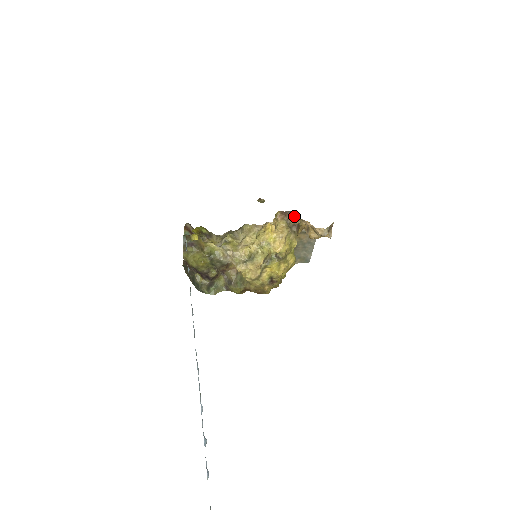
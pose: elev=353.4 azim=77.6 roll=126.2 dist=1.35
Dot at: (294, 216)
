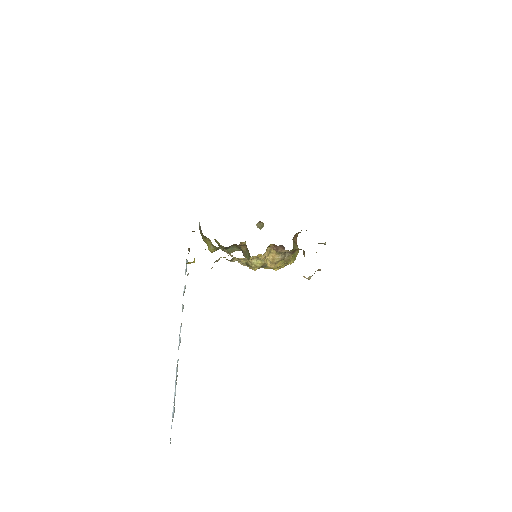
Dot at: (287, 250)
